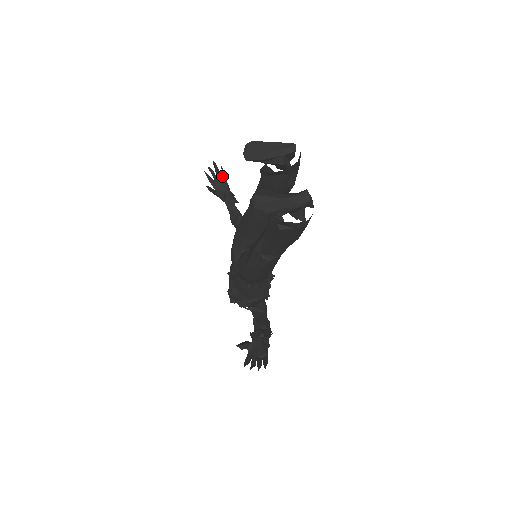
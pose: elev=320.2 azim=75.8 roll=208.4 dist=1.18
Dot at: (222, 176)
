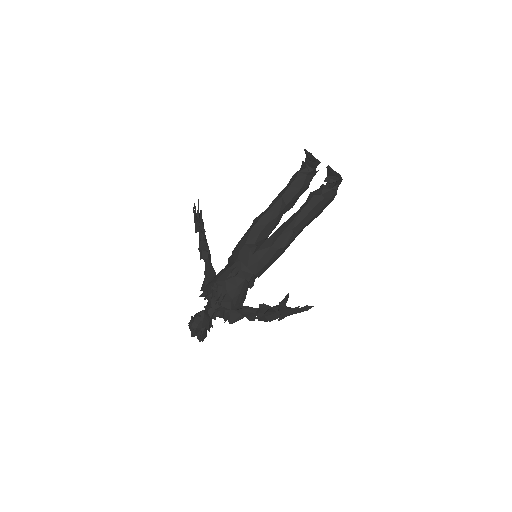
Dot at: occluded
